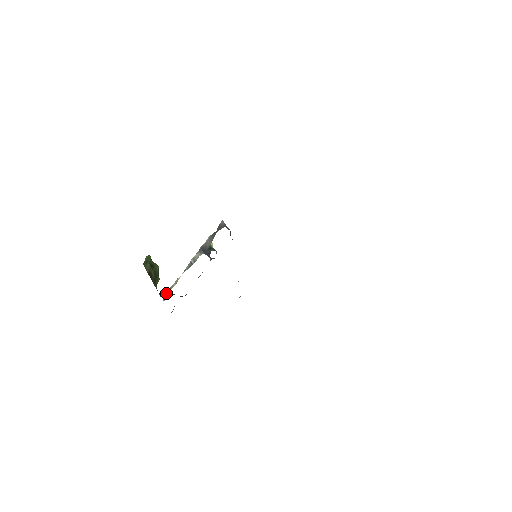
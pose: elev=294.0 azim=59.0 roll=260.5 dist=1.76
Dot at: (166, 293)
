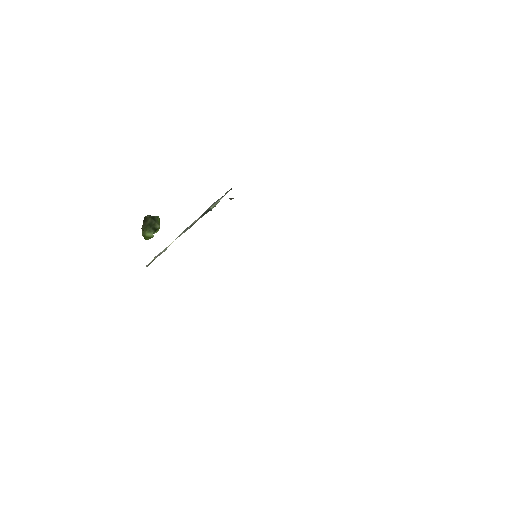
Dot at: occluded
